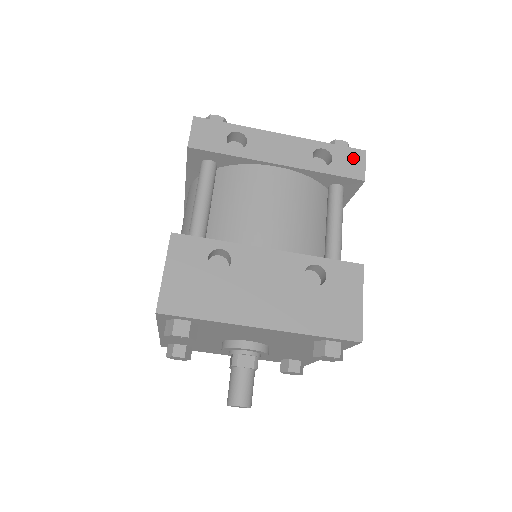
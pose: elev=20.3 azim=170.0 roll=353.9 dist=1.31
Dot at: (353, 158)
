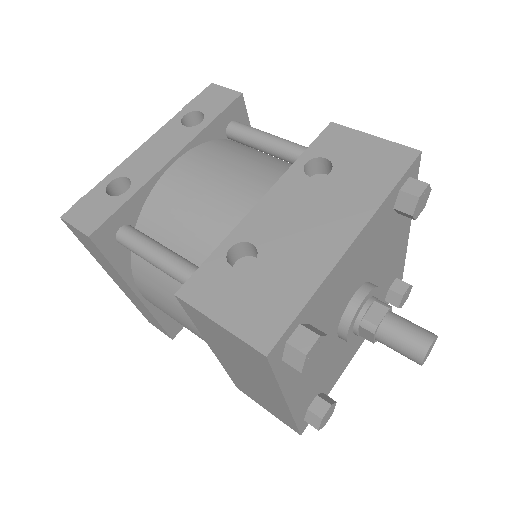
Dot at: (212, 95)
